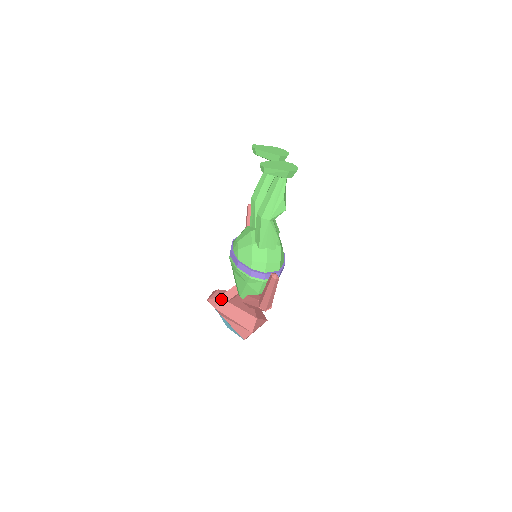
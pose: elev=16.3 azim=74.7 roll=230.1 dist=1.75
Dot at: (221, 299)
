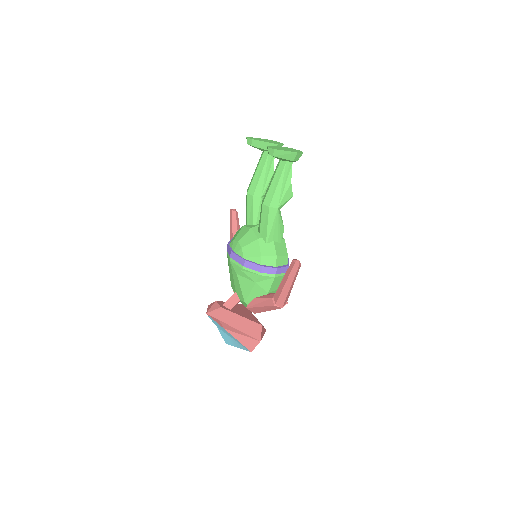
Dot at: (223, 309)
